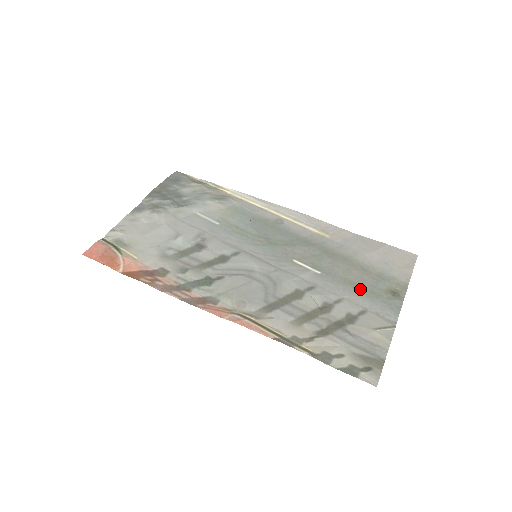
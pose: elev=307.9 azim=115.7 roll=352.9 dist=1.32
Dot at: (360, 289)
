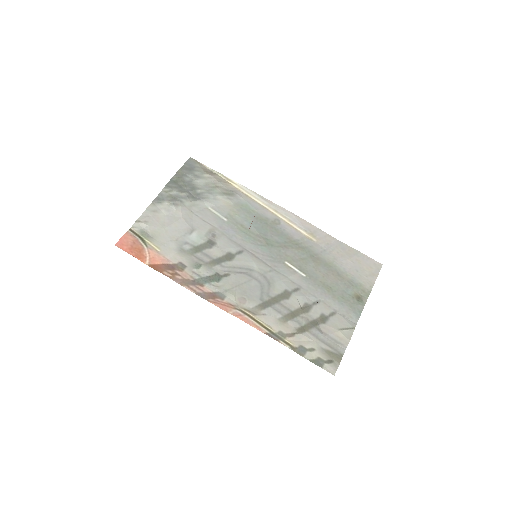
Dot at: (334, 293)
